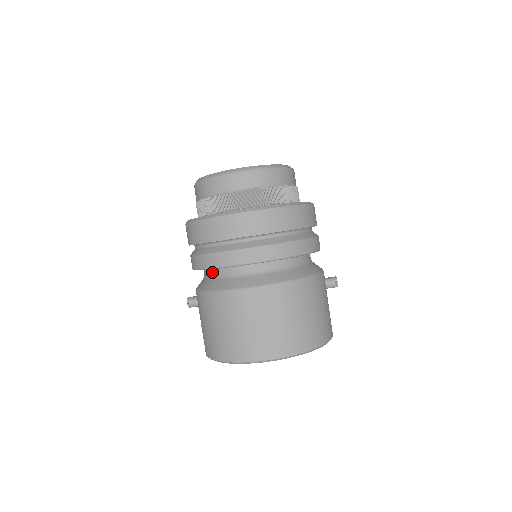
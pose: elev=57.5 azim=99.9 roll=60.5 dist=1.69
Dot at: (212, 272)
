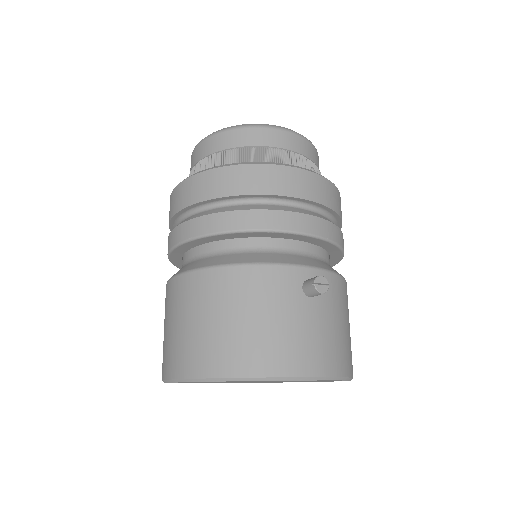
Dot at: occluded
